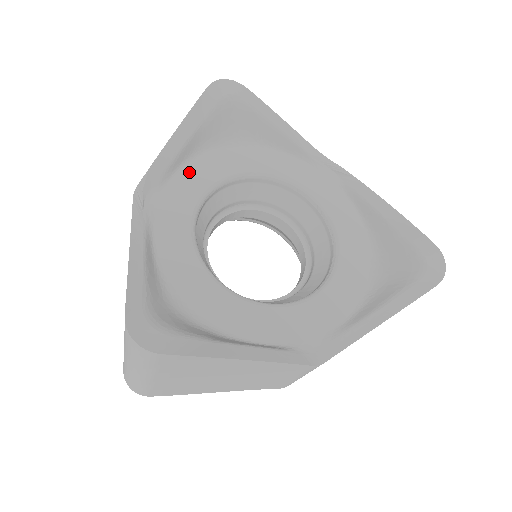
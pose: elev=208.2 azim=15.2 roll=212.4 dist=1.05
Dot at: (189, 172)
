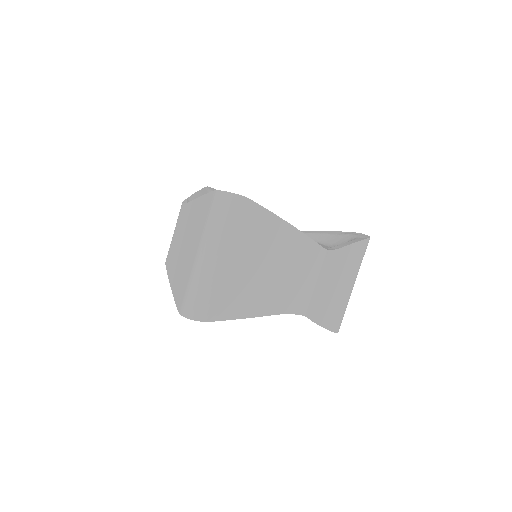
Dot at: occluded
